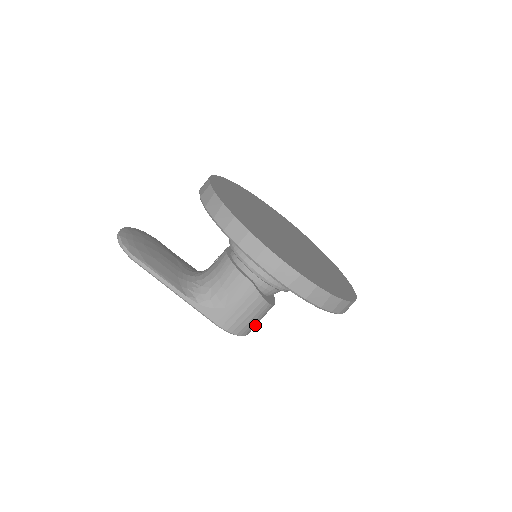
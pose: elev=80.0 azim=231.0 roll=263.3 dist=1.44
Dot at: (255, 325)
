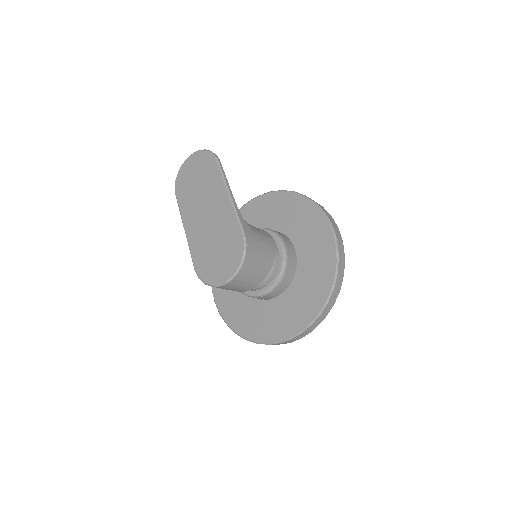
Dot at: (244, 277)
